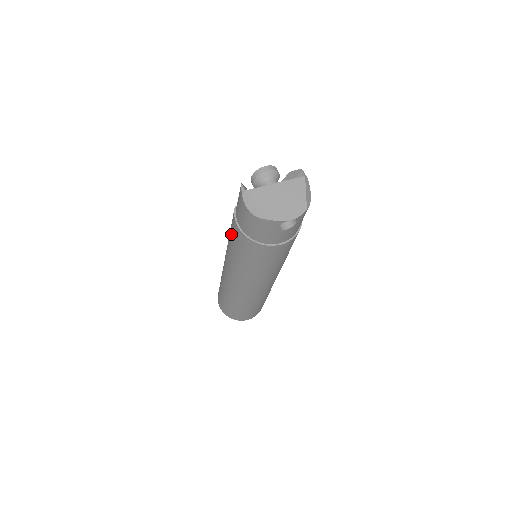
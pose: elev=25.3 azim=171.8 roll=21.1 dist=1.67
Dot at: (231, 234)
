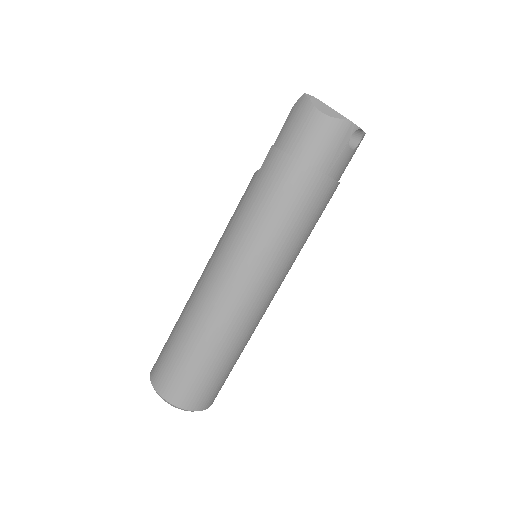
Dot at: (259, 186)
